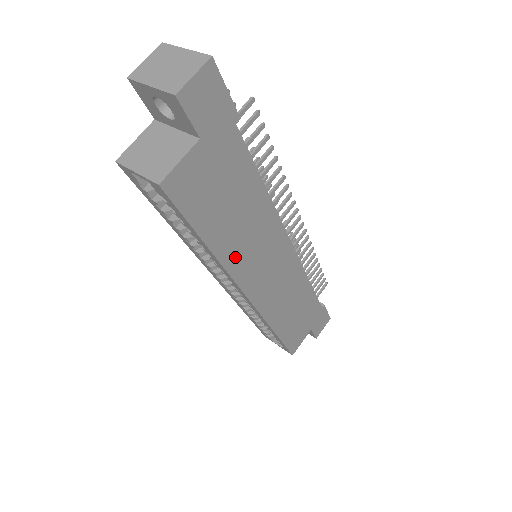
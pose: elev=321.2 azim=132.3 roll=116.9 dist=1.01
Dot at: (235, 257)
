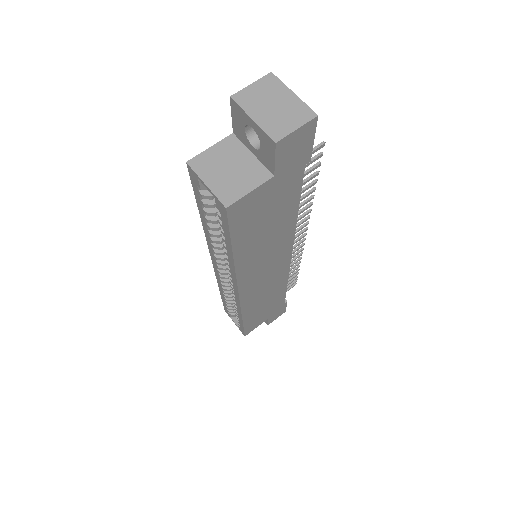
Dot at: (247, 264)
